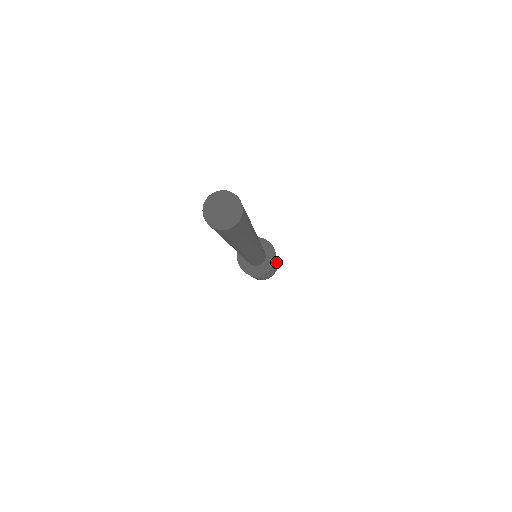
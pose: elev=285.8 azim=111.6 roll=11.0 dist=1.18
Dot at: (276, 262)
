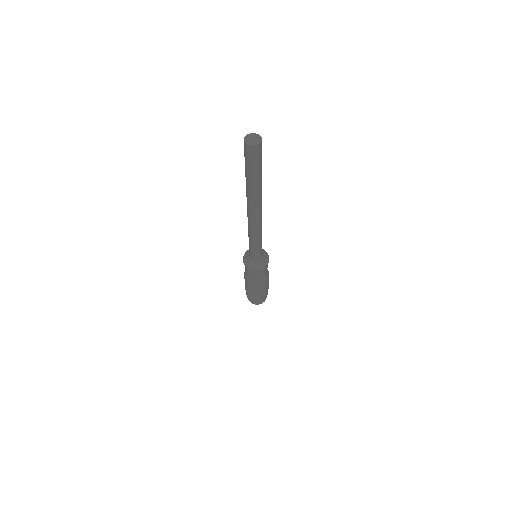
Dot at: occluded
